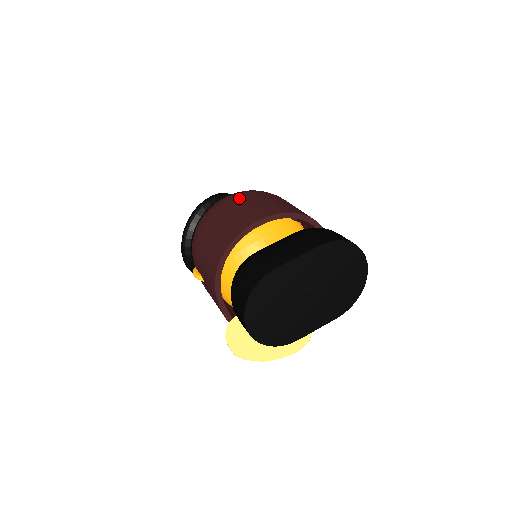
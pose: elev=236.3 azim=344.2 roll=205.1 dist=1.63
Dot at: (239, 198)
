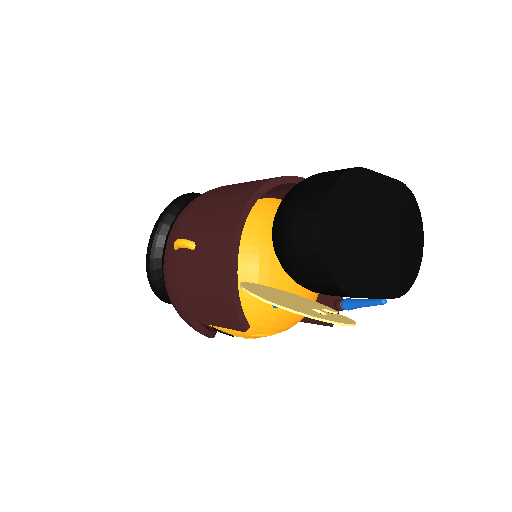
Dot at: occluded
